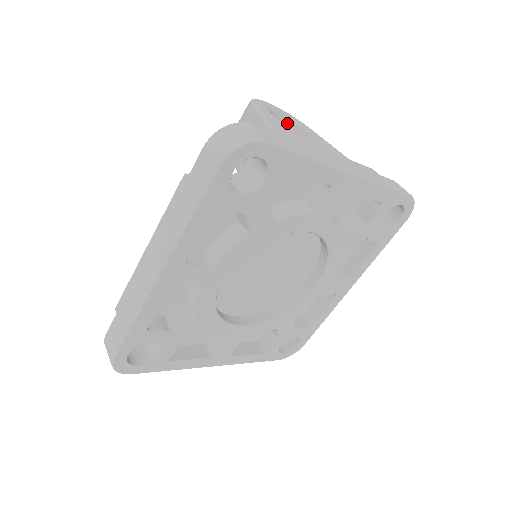
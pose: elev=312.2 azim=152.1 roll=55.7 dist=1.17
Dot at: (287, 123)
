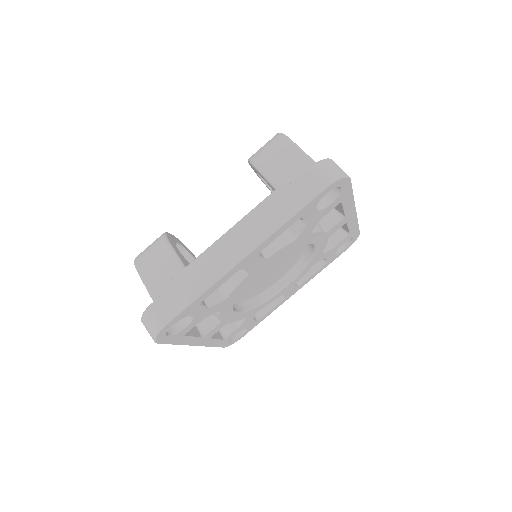
Dot at: occluded
